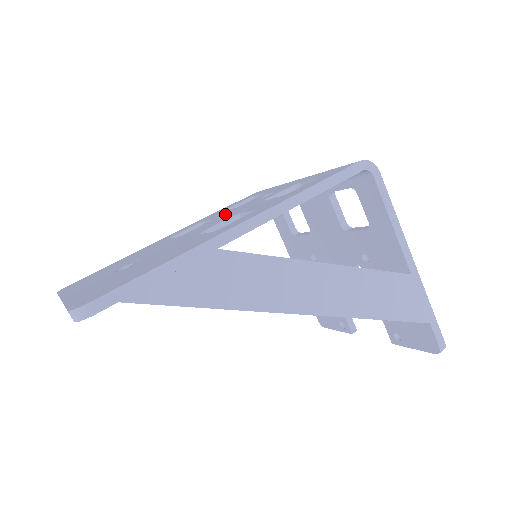
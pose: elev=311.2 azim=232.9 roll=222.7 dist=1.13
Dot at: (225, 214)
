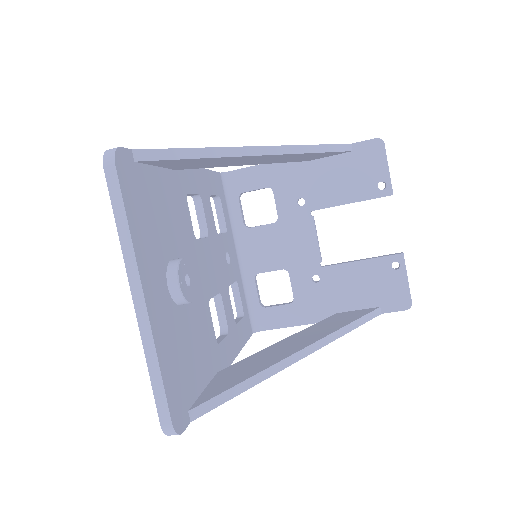
Dot at: occluded
